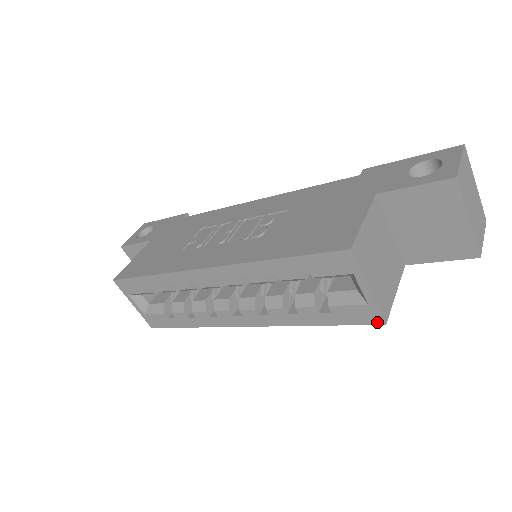
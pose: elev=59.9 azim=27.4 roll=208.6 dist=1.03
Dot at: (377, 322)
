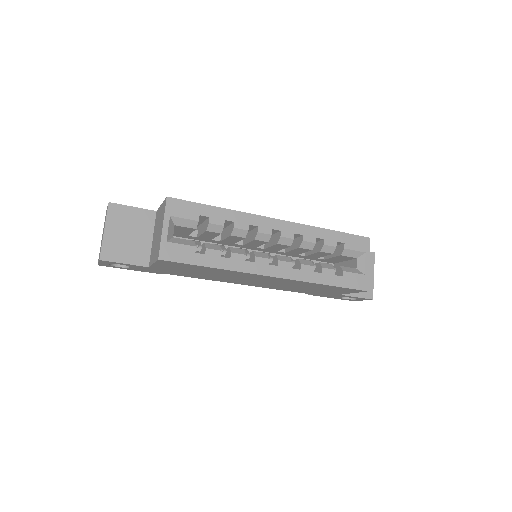
Dot at: (364, 288)
